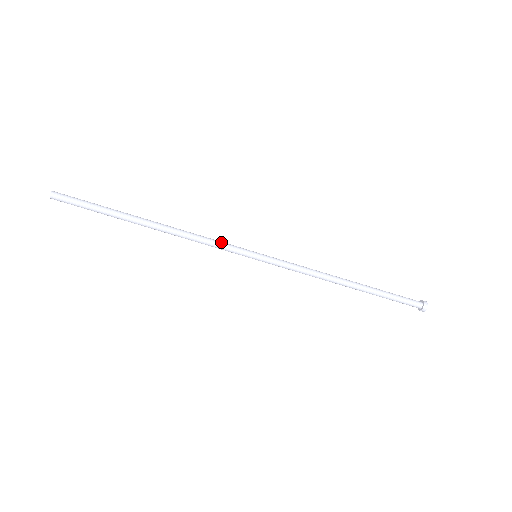
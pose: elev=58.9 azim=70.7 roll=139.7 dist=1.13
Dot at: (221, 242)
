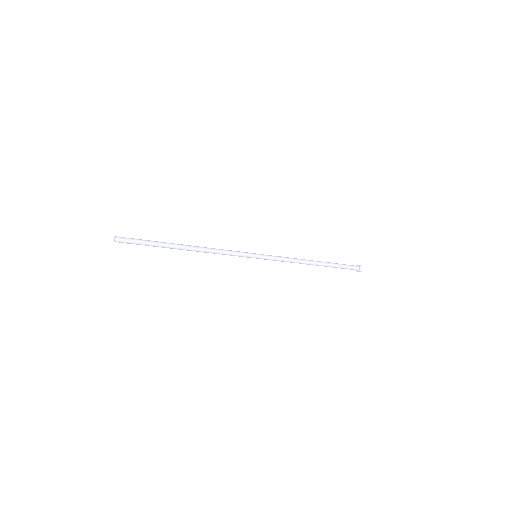
Dot at: (233, 254)
